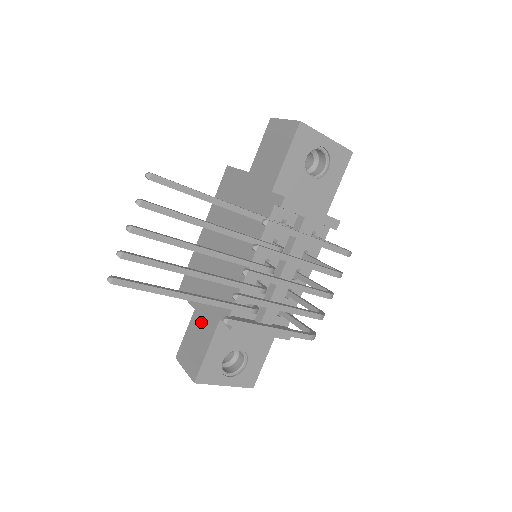
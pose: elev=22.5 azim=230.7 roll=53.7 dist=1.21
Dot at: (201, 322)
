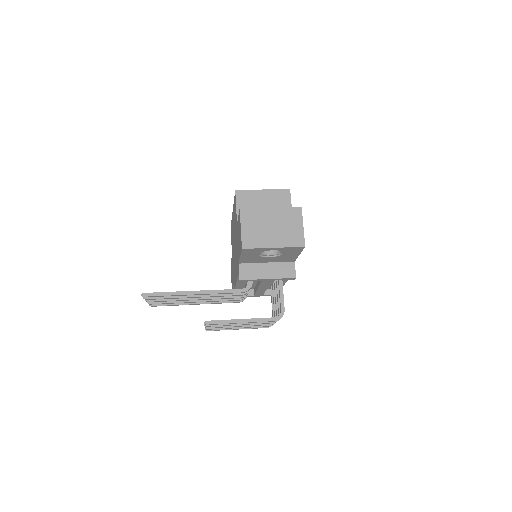
Dot at: (232, 269)
